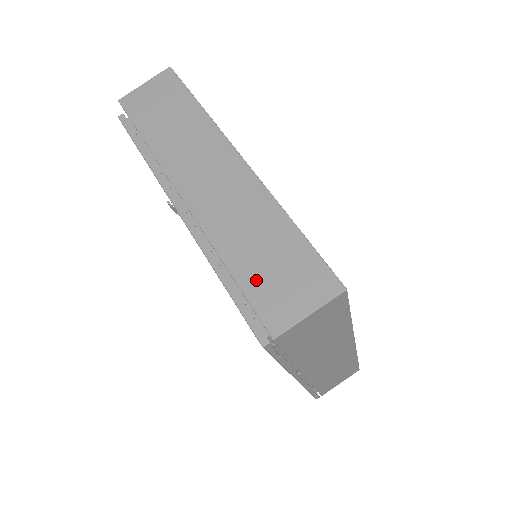
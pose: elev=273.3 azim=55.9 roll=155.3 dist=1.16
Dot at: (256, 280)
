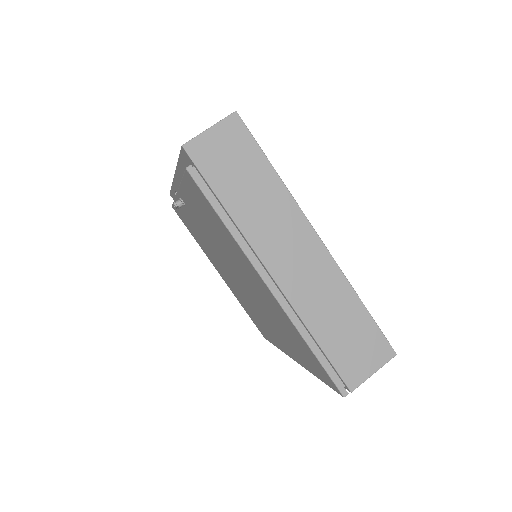
Dot at: (338, 349)
